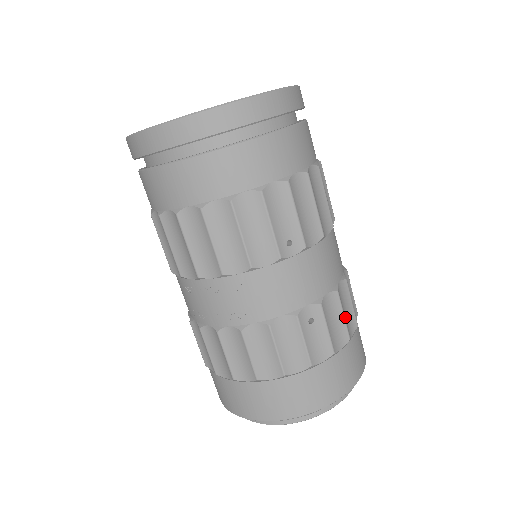
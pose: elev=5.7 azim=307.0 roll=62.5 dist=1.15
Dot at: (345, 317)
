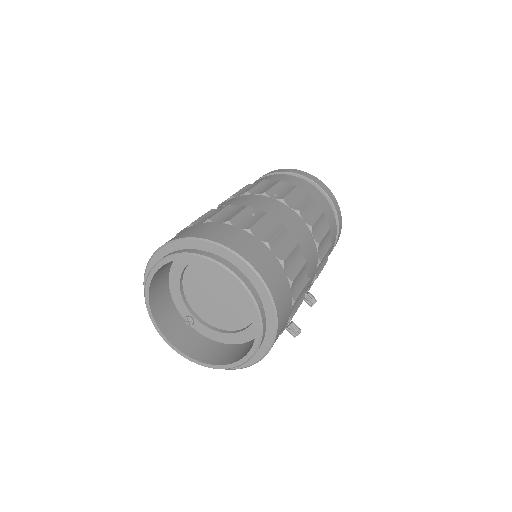
Dot at: (277, 239)
